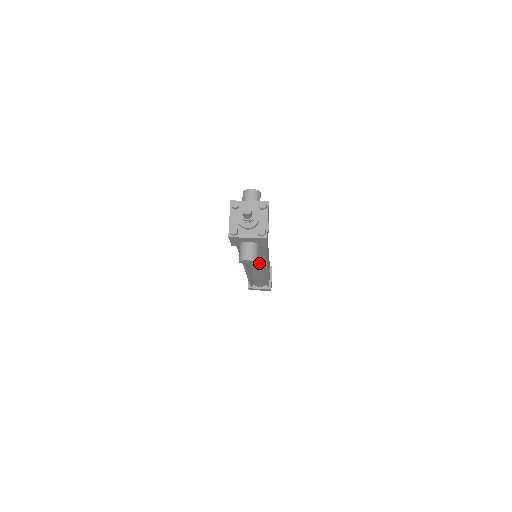
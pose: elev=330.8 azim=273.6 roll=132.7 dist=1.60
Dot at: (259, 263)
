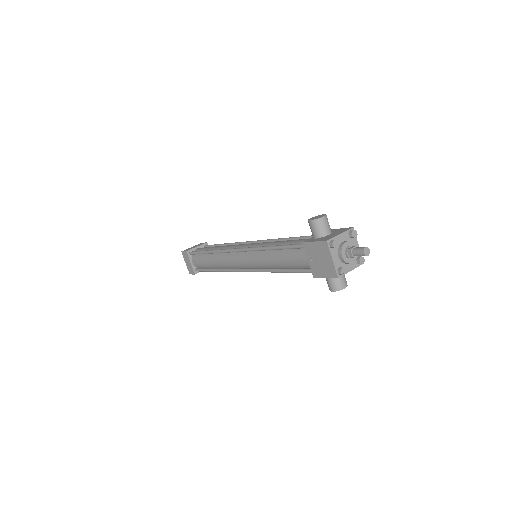
Dot at: occluded
